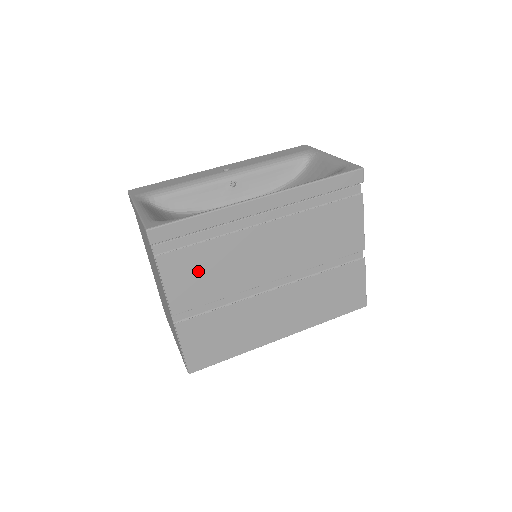
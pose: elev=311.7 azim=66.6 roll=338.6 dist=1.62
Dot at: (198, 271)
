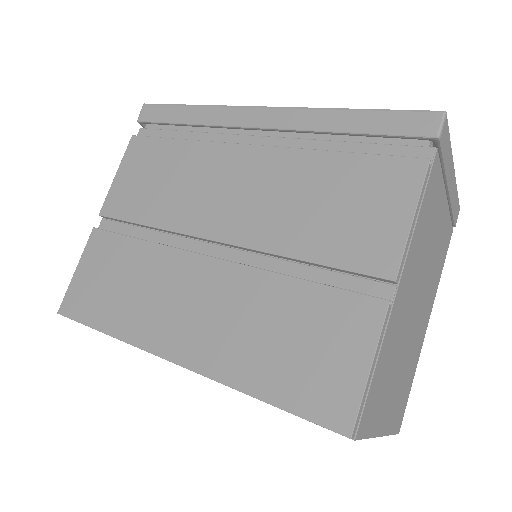
Dot at: (152, 173)
